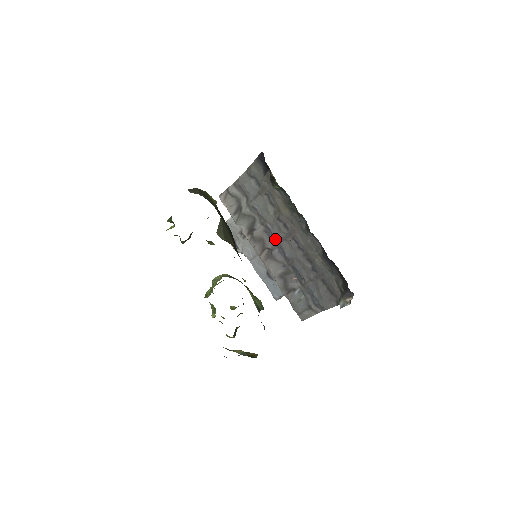
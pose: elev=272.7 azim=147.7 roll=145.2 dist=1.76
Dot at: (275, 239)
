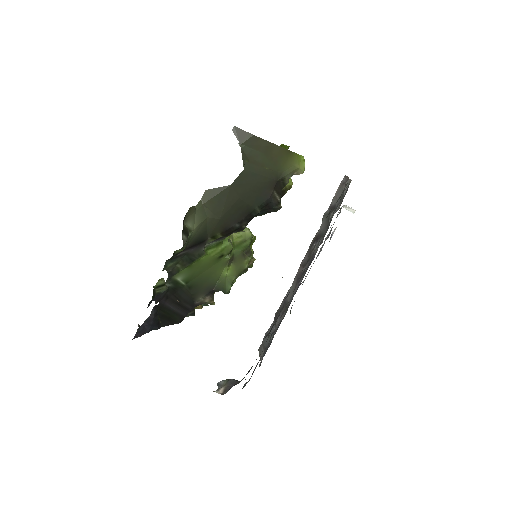
Dot at: occluded
